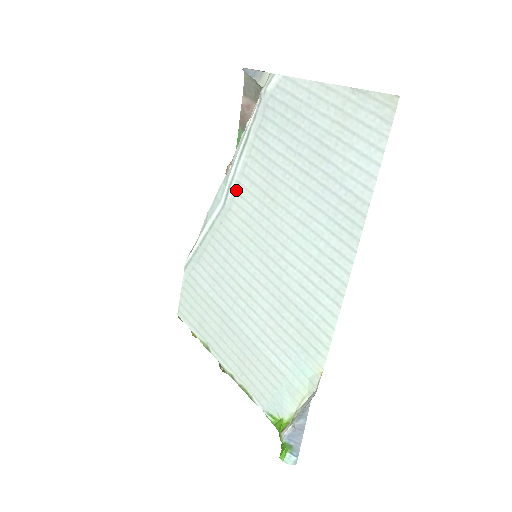
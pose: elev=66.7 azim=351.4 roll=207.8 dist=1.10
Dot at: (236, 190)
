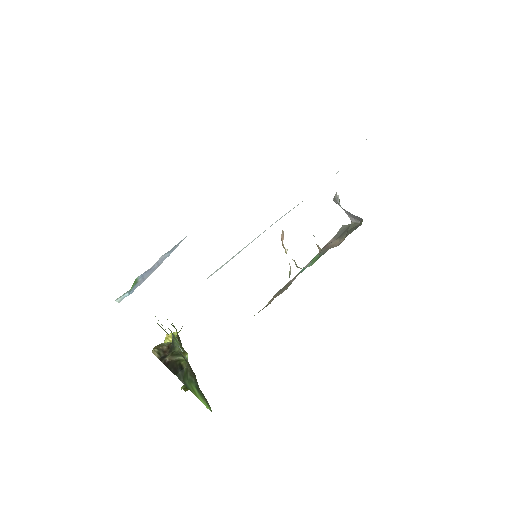
Dot at: occluded
